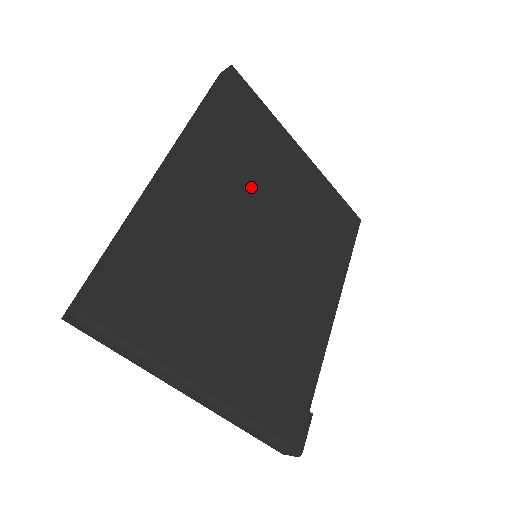
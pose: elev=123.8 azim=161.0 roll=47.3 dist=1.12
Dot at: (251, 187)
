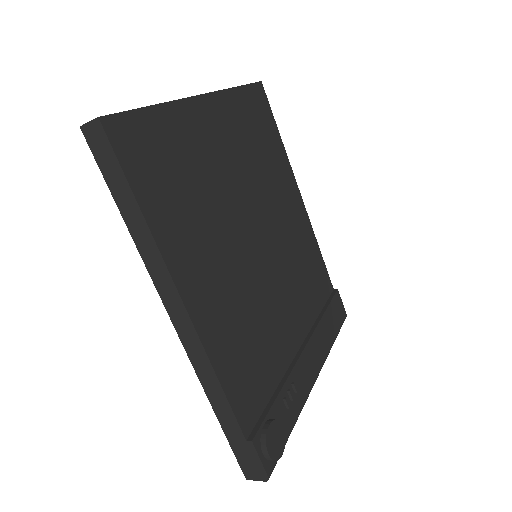
Dot at: (221, 219)
